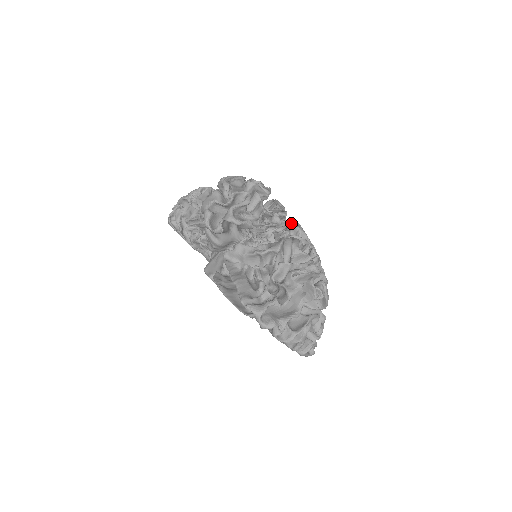
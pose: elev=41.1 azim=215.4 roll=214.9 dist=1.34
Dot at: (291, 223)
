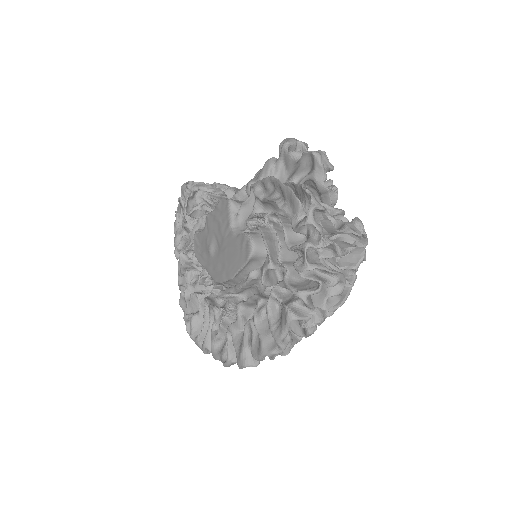
Dot at: occluded
